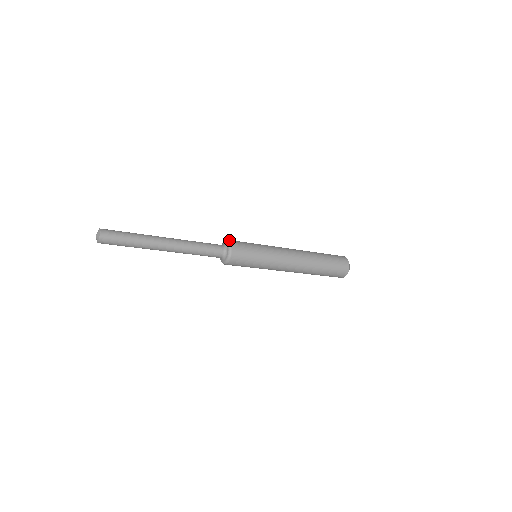
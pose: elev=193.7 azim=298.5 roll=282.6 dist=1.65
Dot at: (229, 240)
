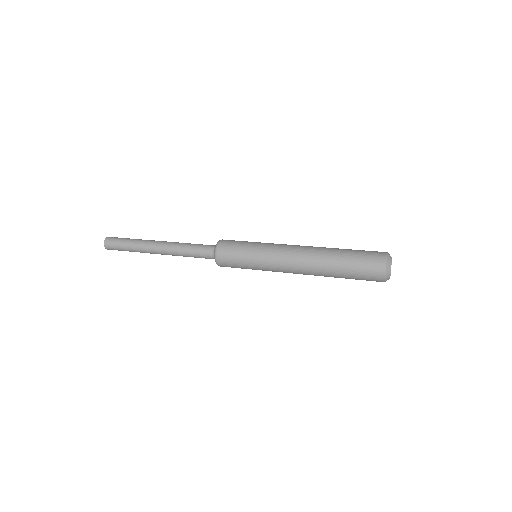
Dot at: (217, 245)
